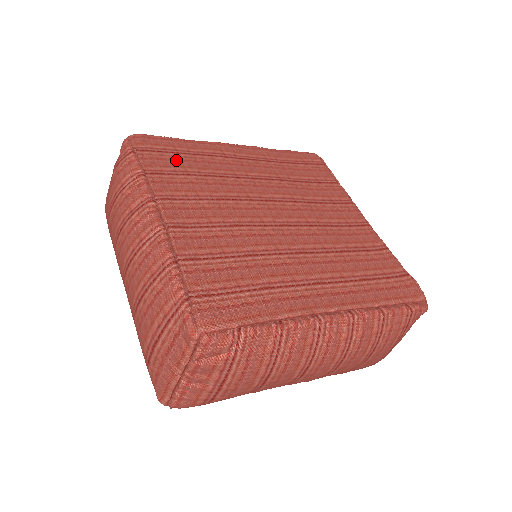
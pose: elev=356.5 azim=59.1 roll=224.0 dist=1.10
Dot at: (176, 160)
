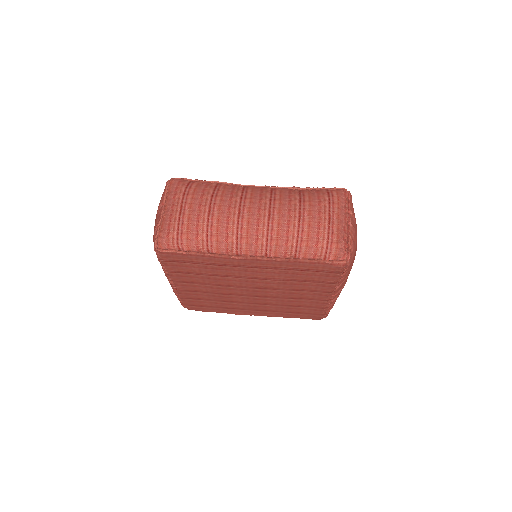
Dot at: (190, 267)
